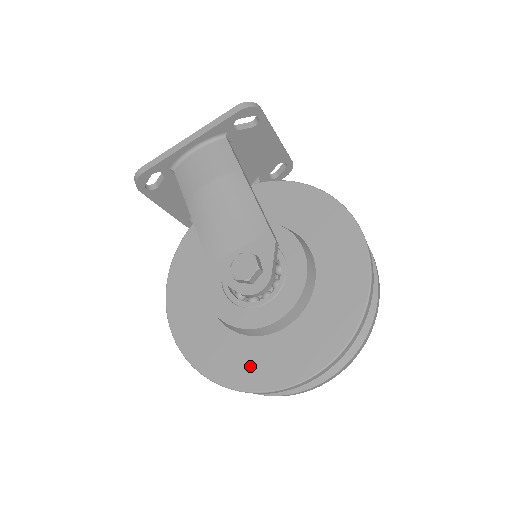
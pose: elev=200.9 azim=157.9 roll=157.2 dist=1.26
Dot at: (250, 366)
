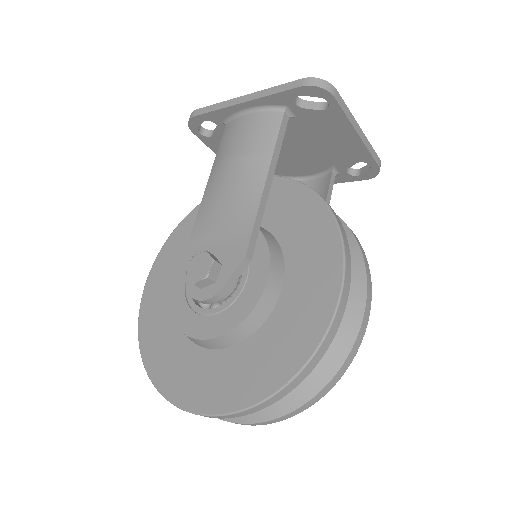
Dot at: (168, 362)
